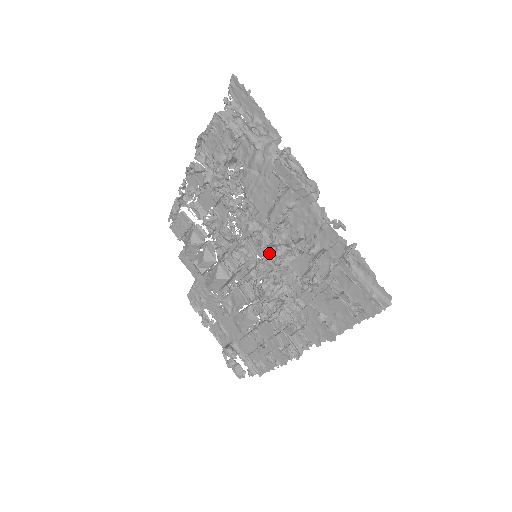
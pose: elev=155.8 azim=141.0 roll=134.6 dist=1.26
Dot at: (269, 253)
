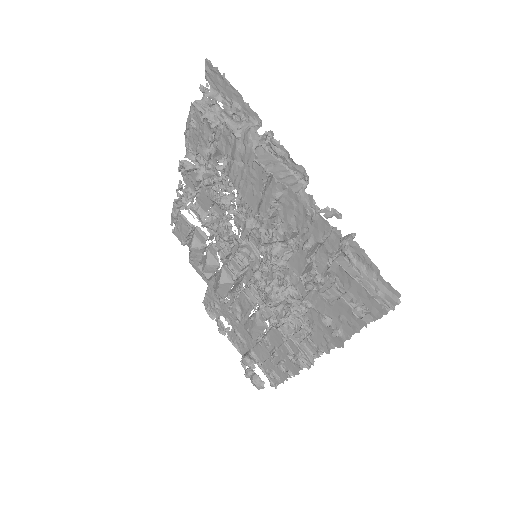
Dot at: (266, 252)
